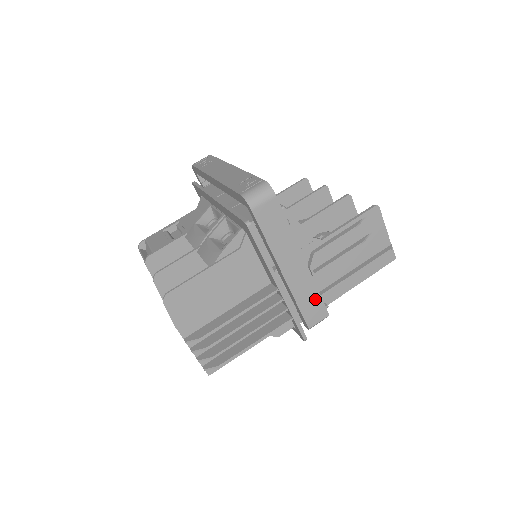
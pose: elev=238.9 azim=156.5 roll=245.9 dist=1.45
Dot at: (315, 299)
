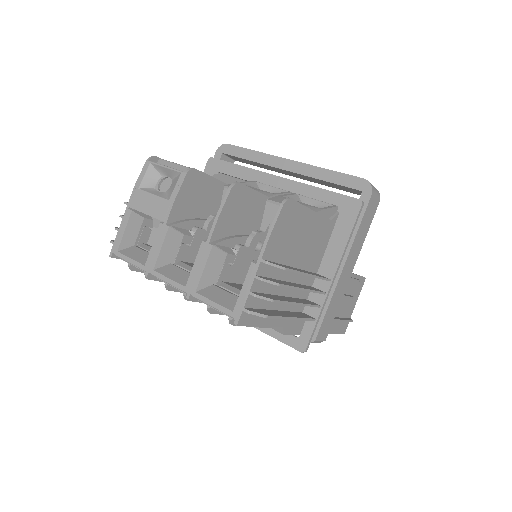
Dot at: (333, 314)
